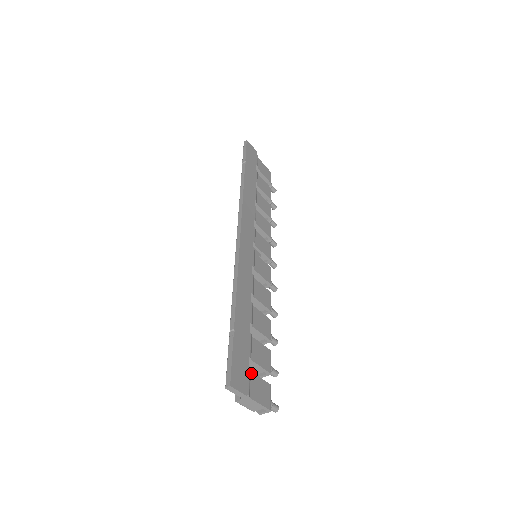
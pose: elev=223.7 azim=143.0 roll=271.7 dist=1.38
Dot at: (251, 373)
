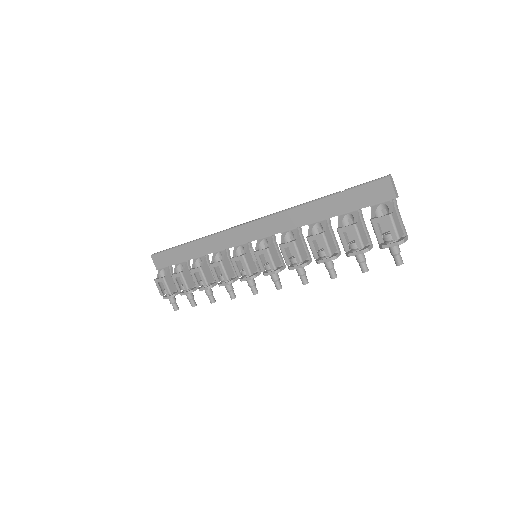
Dot at: occluded
